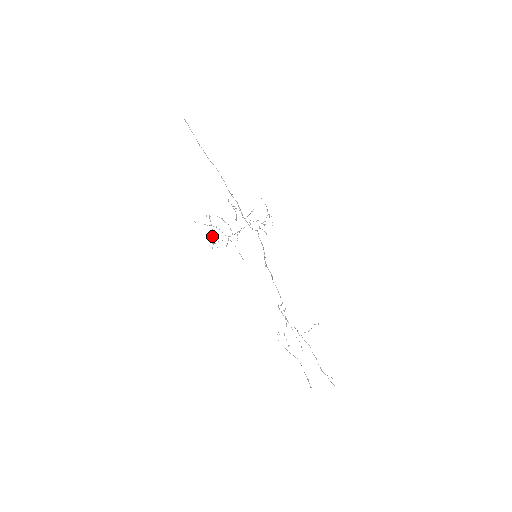
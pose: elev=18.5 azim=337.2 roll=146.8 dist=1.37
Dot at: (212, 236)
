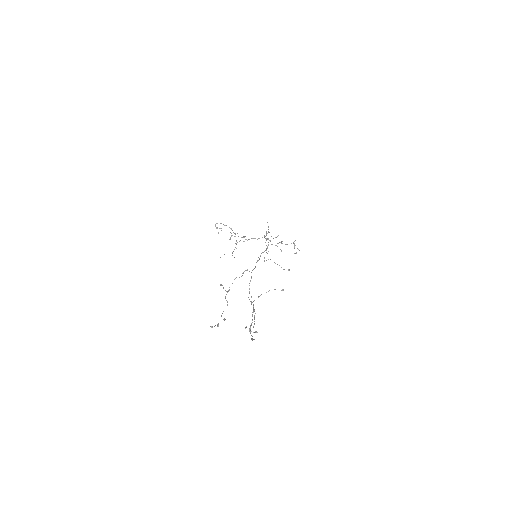
Dot at: occluded
